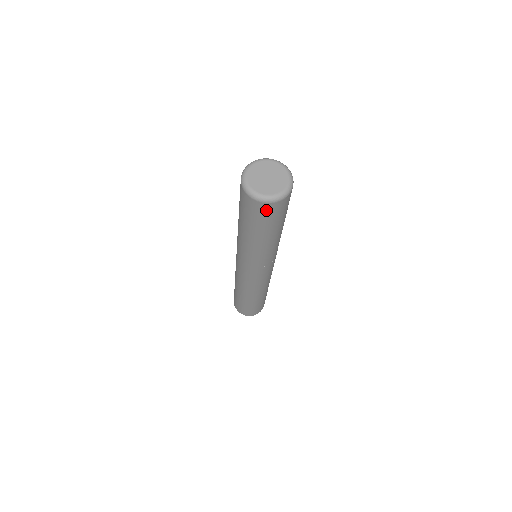
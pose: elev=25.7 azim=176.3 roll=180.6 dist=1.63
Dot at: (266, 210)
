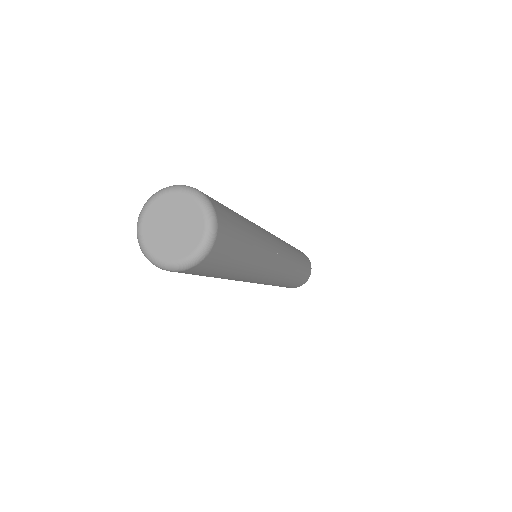
Dot at: (197, 270)
